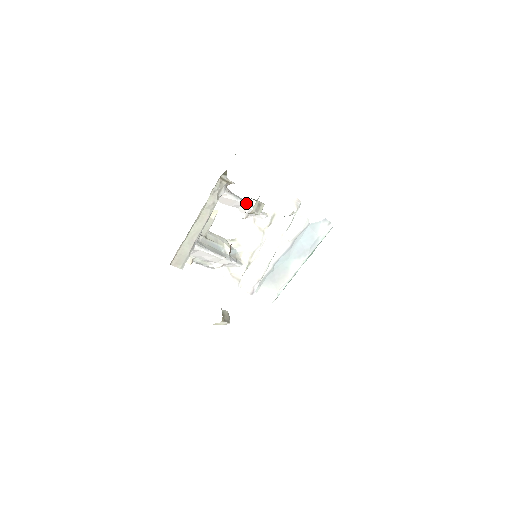
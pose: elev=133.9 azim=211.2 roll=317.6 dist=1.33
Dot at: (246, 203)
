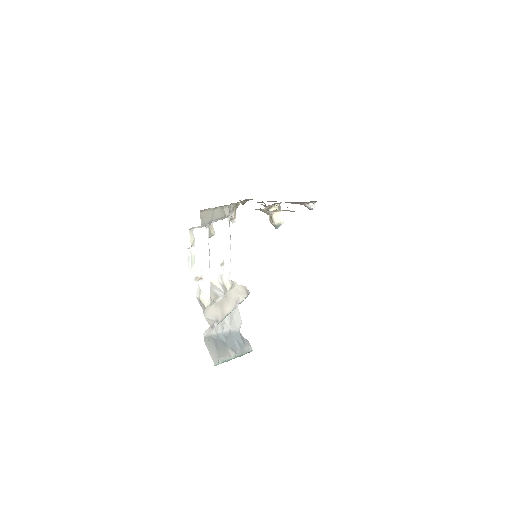
Dot at: (230, 249)
